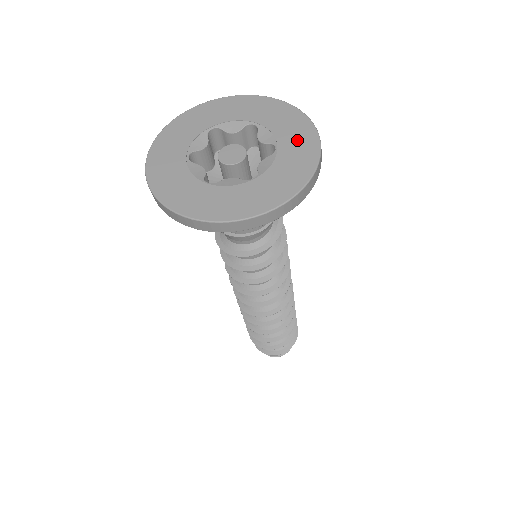
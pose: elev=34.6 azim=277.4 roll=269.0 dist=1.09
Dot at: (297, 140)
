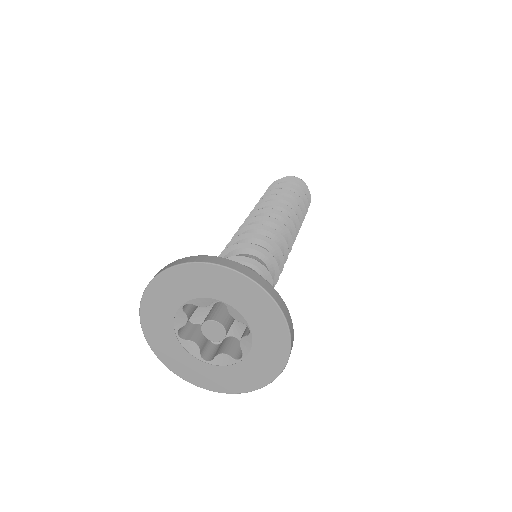
Dot at: (266, 324)
